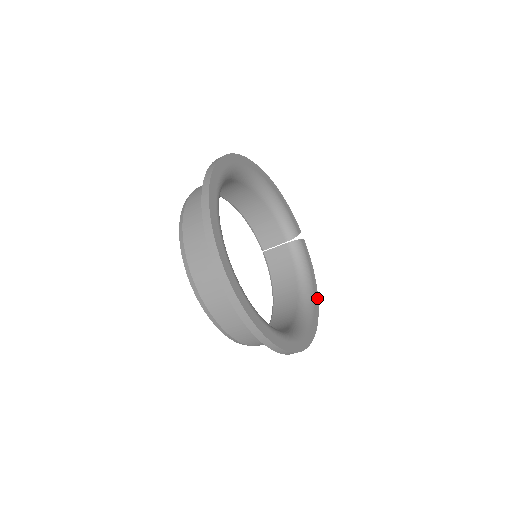
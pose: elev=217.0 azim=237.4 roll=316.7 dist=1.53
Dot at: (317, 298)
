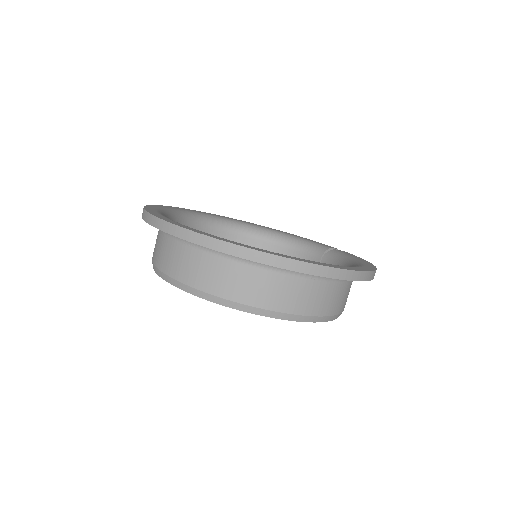
Dot at: (373, 267)
